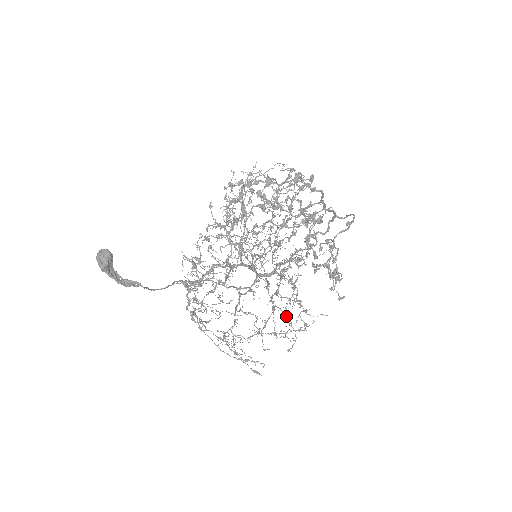
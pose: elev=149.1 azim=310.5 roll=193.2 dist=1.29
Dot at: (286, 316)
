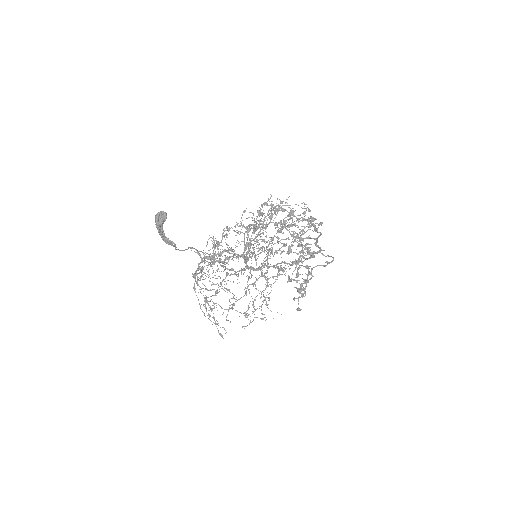
Dot at: (253, 303)
